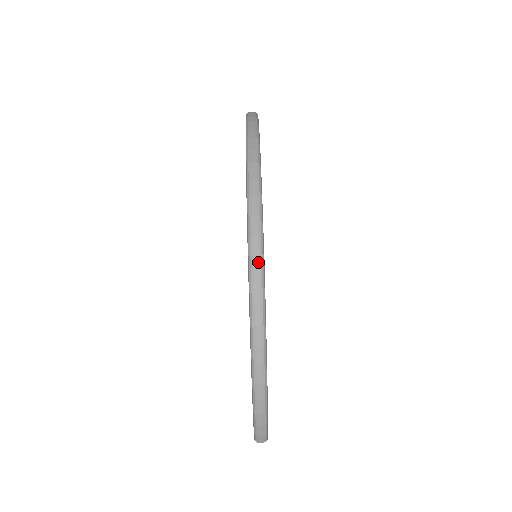
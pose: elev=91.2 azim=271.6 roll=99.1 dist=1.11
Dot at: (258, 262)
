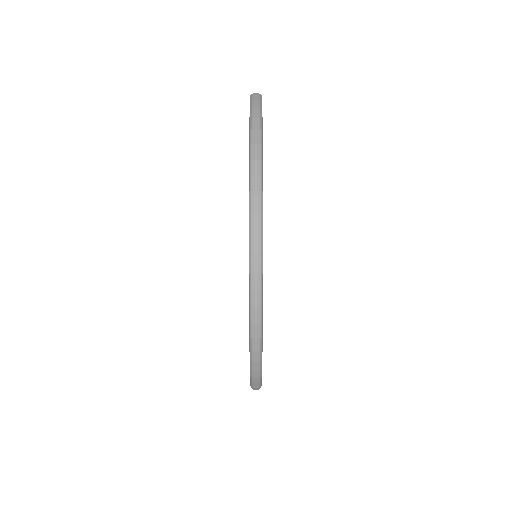
Dot at: (258, 275)
